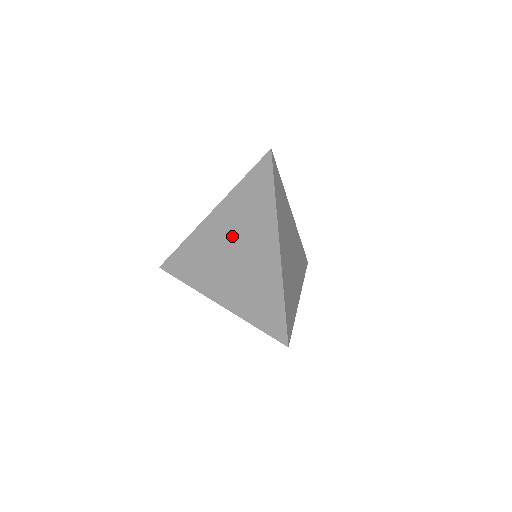
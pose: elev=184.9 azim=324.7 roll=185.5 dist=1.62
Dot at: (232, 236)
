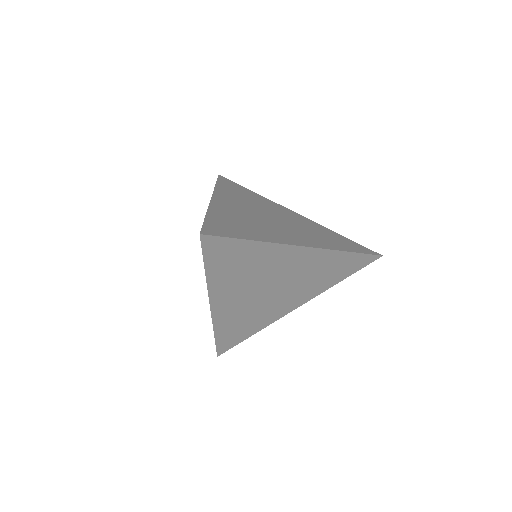
Dot at: occluded
